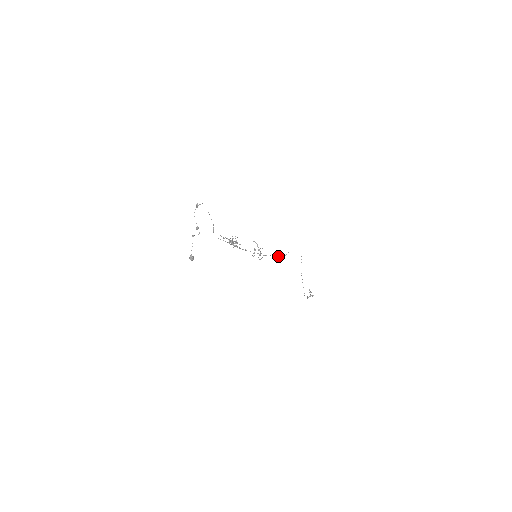
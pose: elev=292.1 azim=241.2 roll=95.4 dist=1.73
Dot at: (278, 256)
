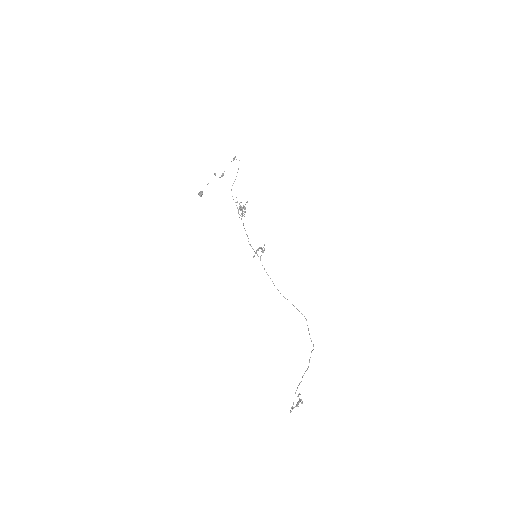
Dot at: occluded
